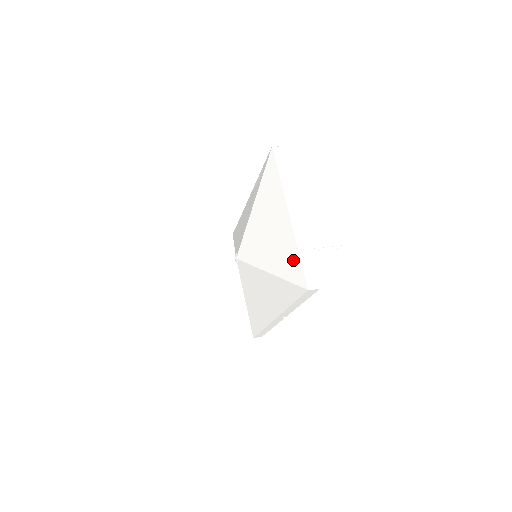
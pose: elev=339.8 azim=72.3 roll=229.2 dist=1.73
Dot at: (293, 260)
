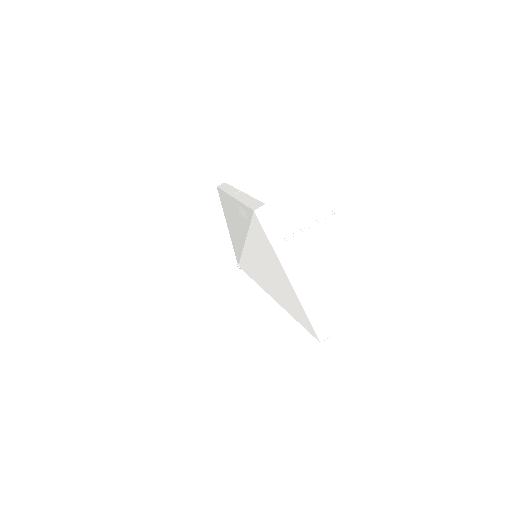
Dot at: (301, 315)
